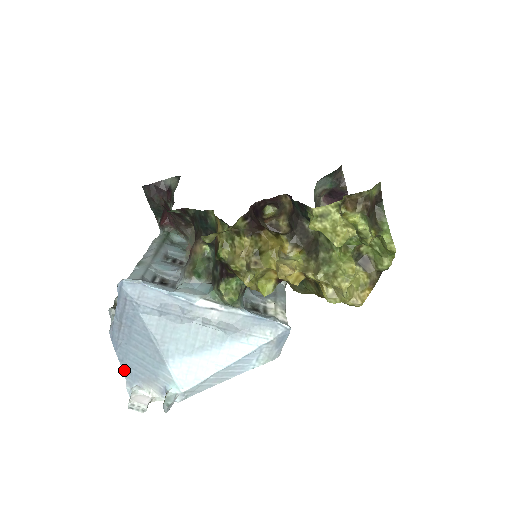
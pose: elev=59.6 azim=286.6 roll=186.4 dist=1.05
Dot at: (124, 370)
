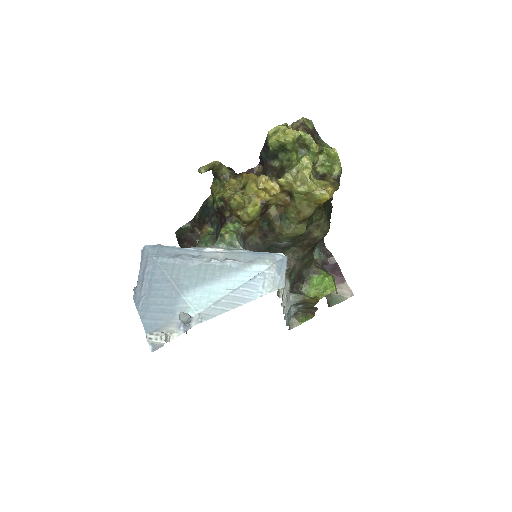
Dot at: (145, 326)
